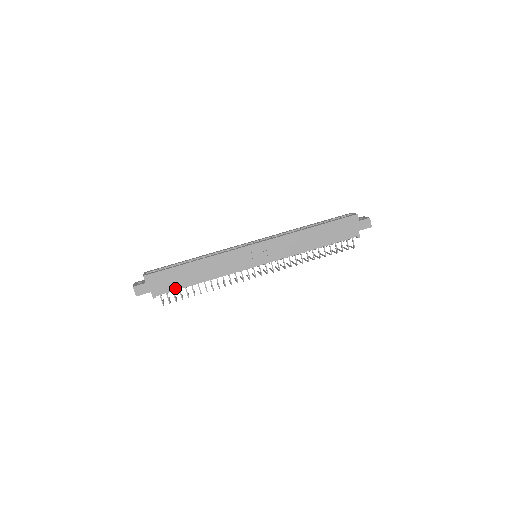
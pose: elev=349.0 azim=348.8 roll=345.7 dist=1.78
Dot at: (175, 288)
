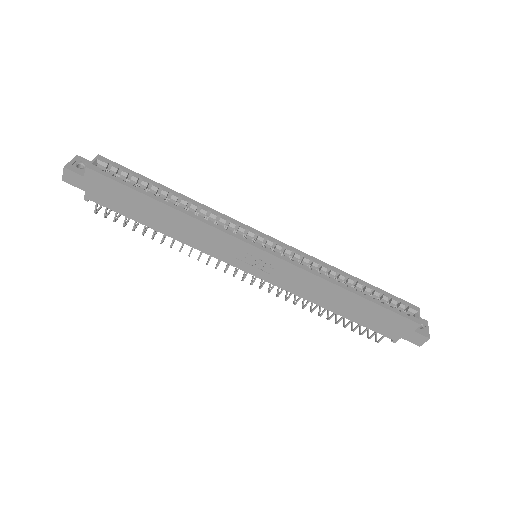
Dot at: (121, 212)
